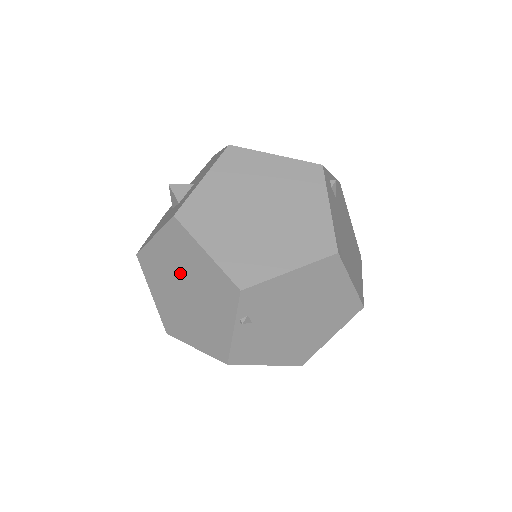
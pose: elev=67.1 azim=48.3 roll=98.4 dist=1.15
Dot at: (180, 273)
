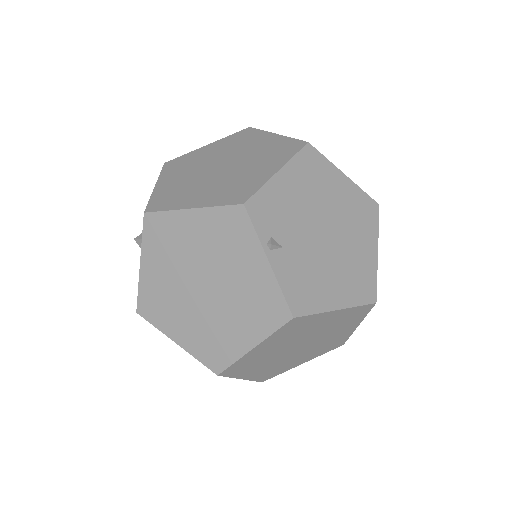
Dot at: (184, 270)
